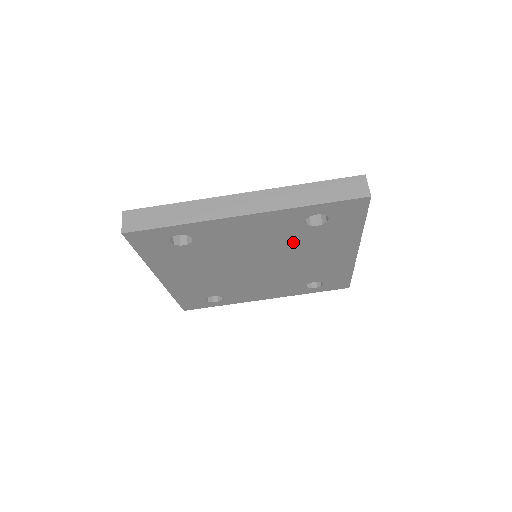
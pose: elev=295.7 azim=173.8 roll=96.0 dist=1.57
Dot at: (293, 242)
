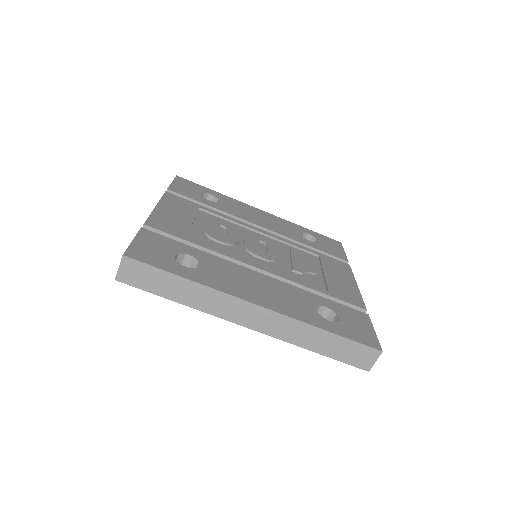
Dot at: occluded
